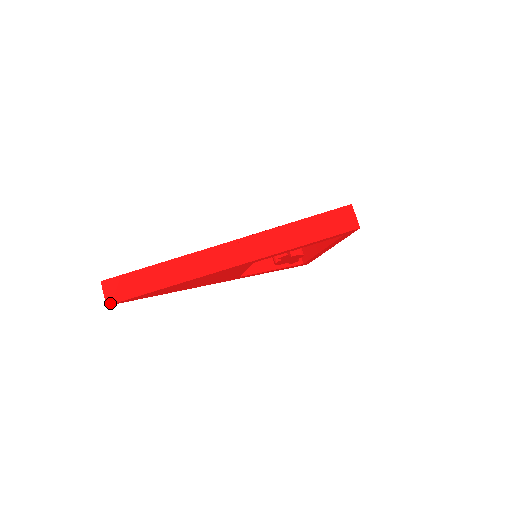
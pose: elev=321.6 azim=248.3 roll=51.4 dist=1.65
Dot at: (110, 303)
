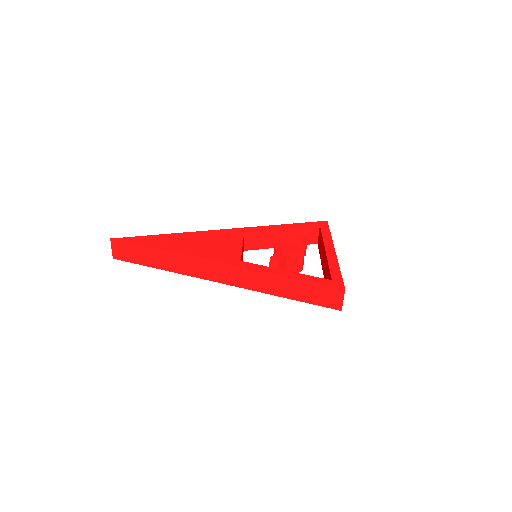
Dot at: (116, 258)
